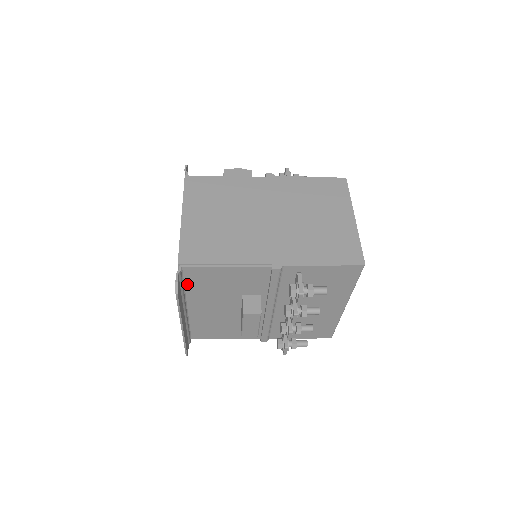
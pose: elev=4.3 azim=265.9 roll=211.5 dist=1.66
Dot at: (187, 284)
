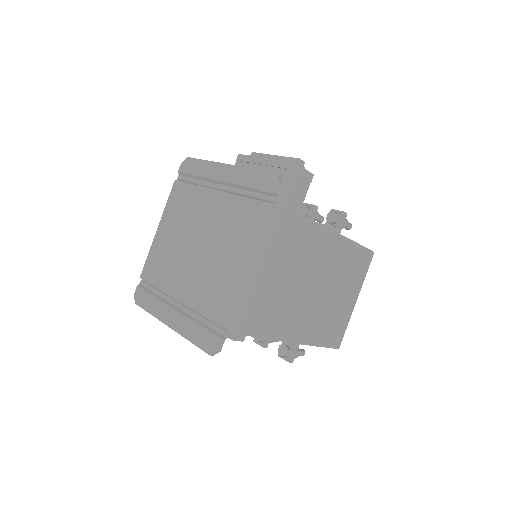
Dot at: occluded
